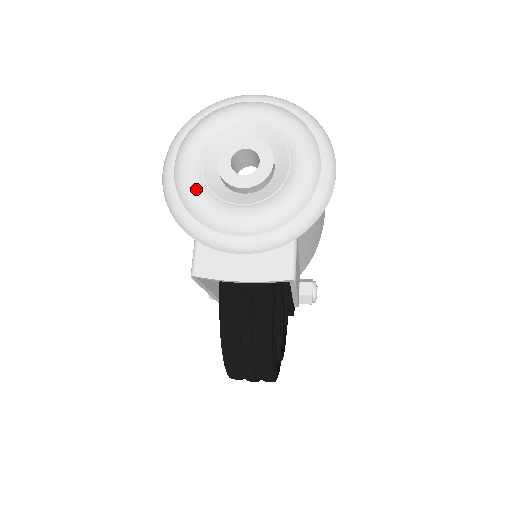
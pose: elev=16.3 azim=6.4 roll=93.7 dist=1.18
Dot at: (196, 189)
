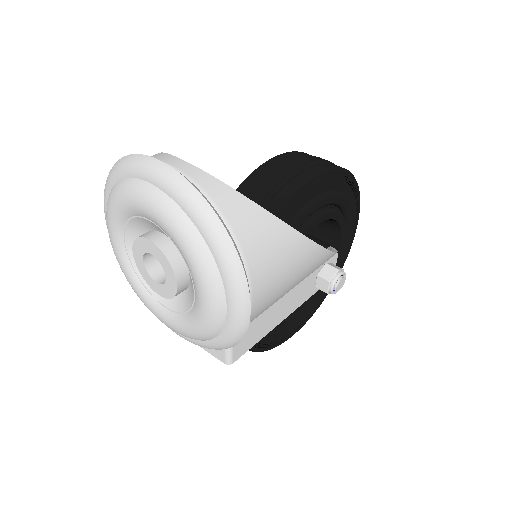
Dot at: (125, 271)
